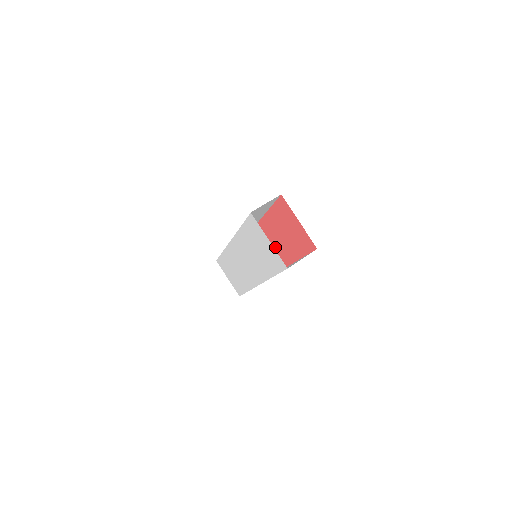
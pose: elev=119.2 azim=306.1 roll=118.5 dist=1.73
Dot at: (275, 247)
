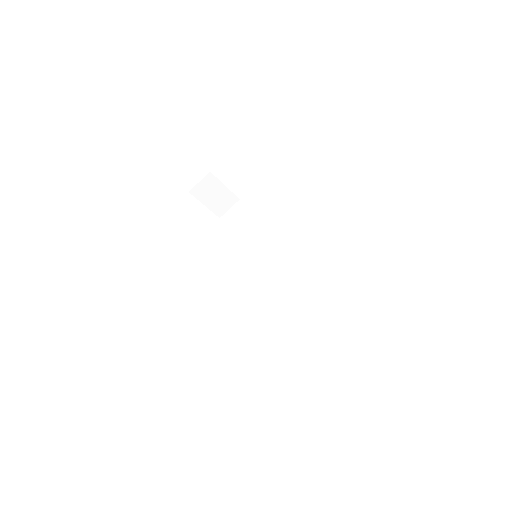
Dot at: occluded
